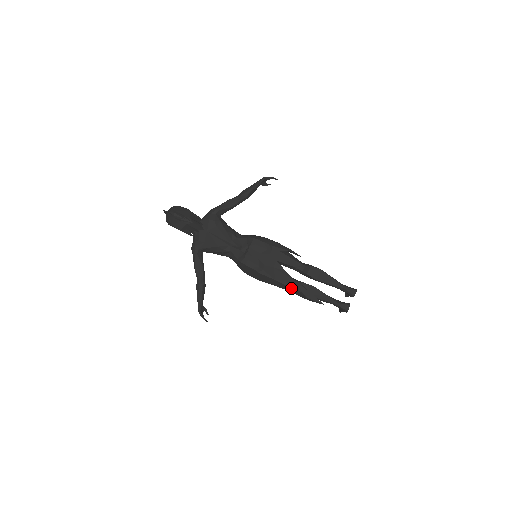
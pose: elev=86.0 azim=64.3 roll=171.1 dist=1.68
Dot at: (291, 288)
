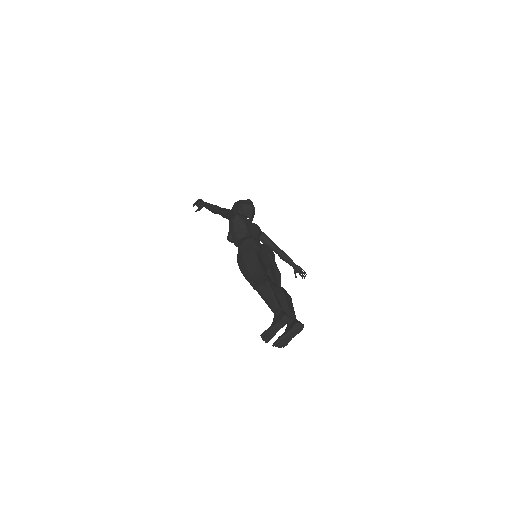
Dot at: (261, 273)
